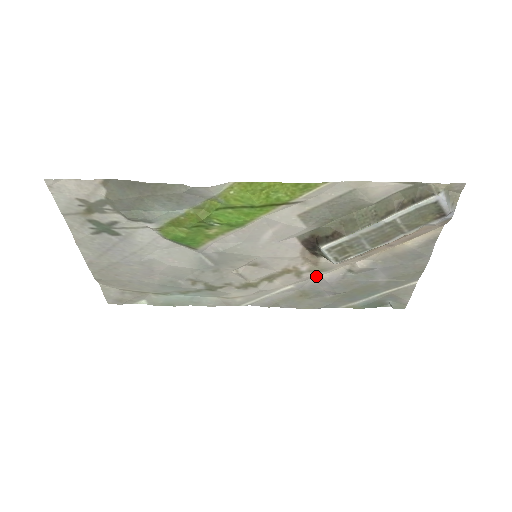
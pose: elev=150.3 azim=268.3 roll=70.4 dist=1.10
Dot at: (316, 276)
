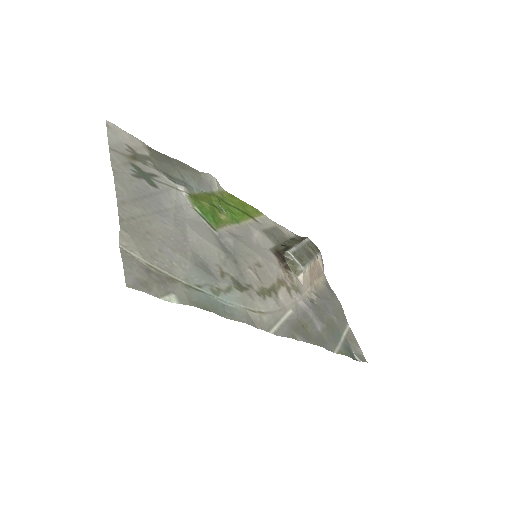
Dot at: (299, 301)
